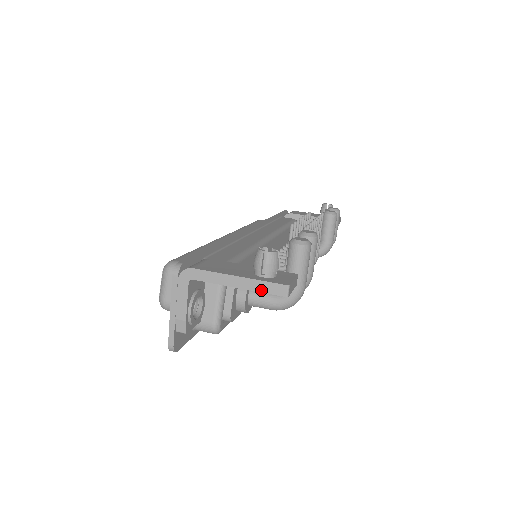
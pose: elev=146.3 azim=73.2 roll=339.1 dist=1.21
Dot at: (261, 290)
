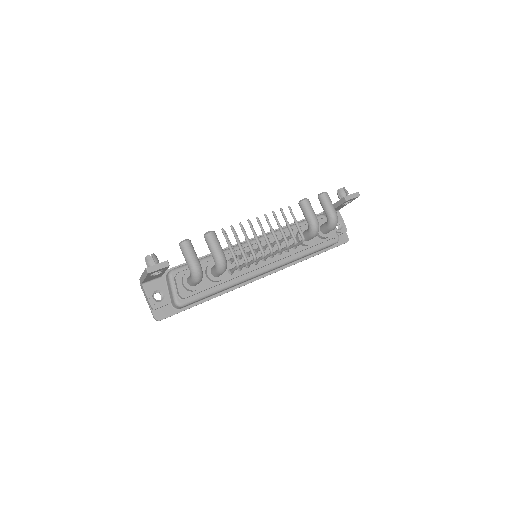
Dot at: (146, 275)
